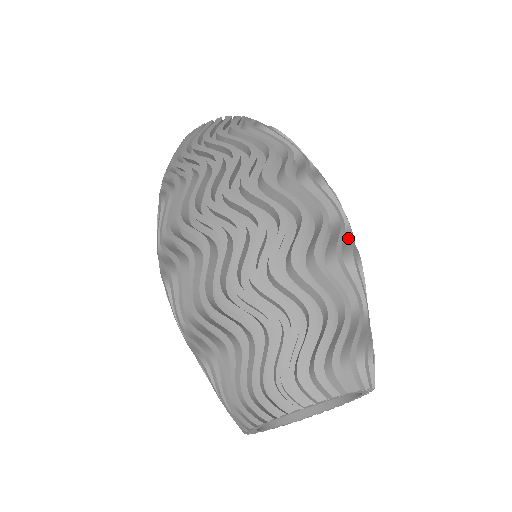
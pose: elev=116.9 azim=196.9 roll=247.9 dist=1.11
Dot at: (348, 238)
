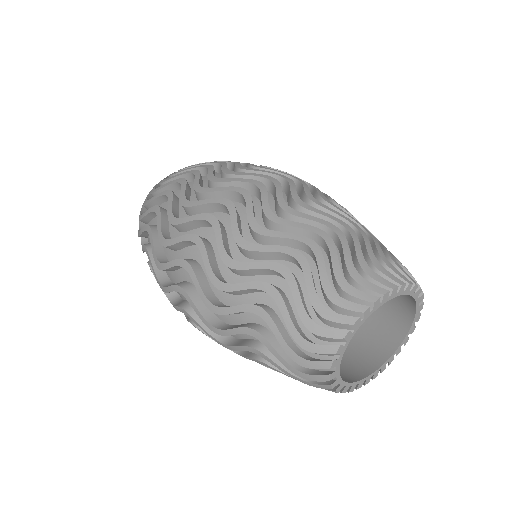
Dot at: occluded
